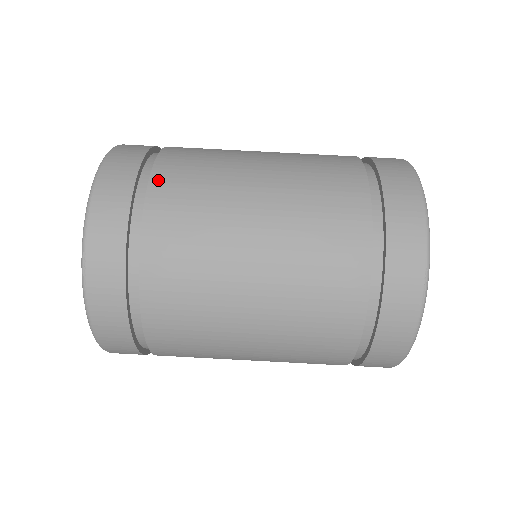
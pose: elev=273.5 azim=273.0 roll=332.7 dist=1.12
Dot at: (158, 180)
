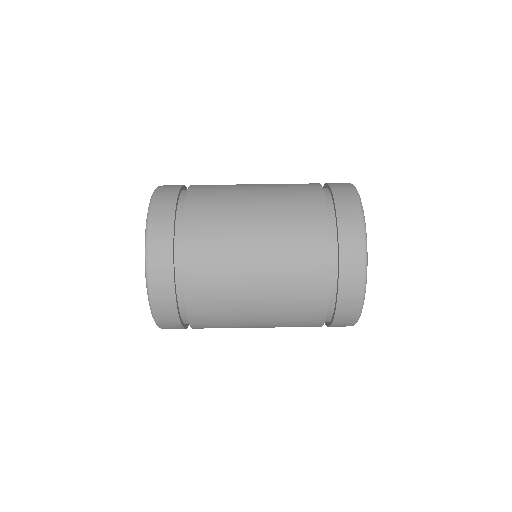
Dot at: (191, 200)
